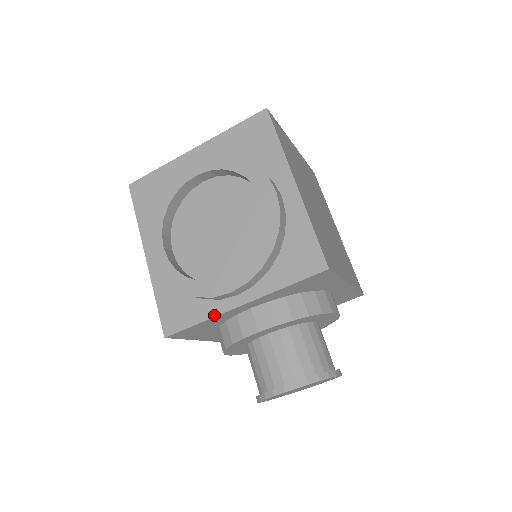
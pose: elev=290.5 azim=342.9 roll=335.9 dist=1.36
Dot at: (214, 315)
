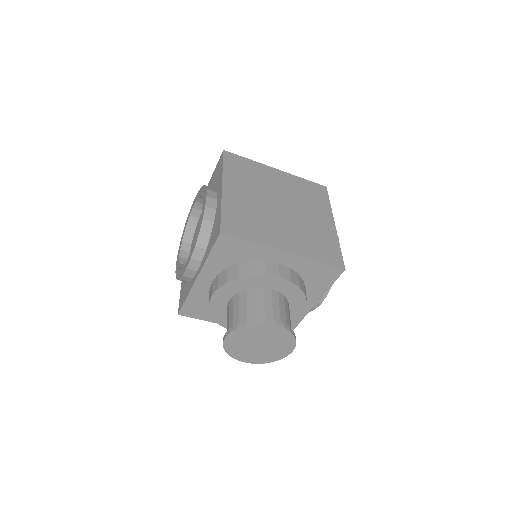
Dot at: (190, 290)
